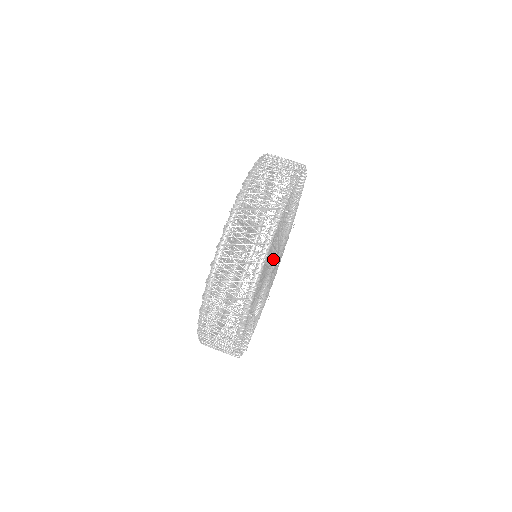
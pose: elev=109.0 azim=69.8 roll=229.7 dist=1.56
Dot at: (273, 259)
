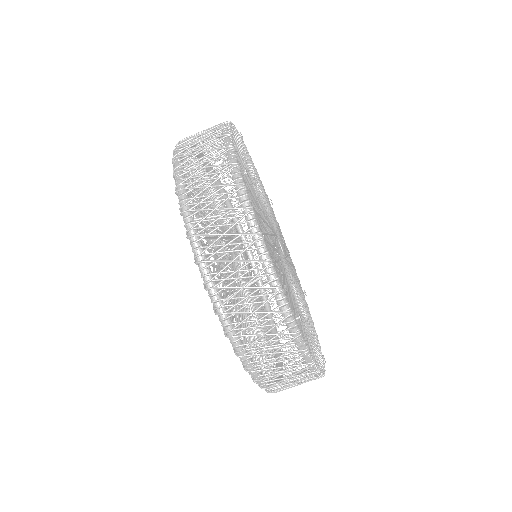
Dot at: occluded
